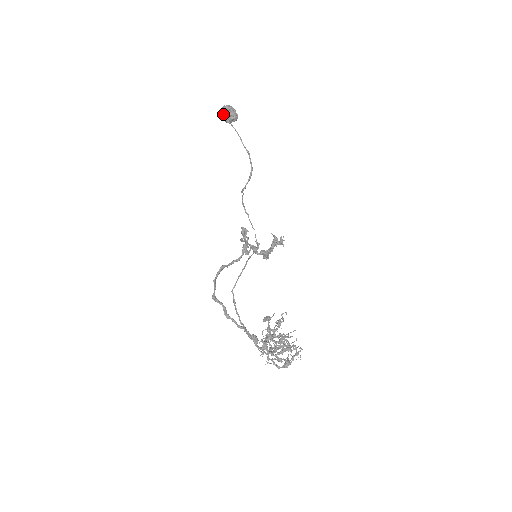
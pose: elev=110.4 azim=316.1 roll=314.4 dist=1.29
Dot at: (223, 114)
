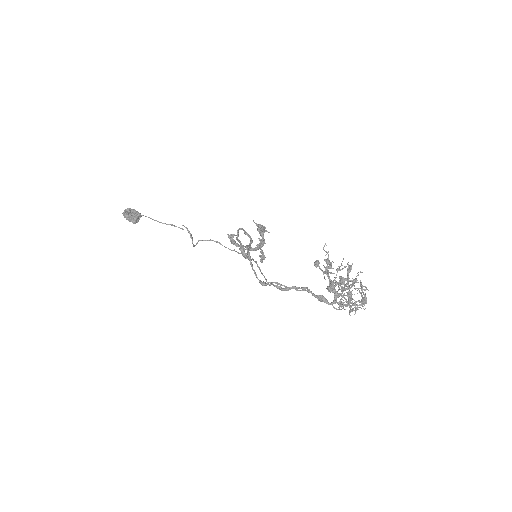
Dot at: occluded
